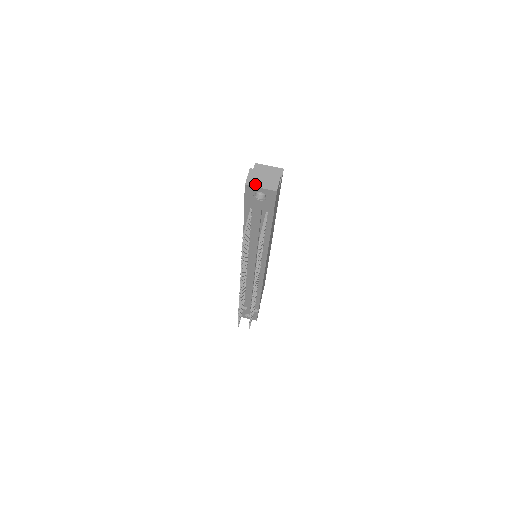
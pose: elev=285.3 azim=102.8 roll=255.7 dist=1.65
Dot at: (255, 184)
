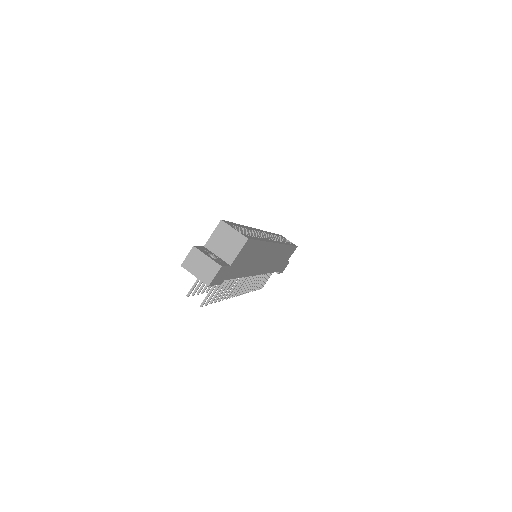
Dot at: (190, 269)
